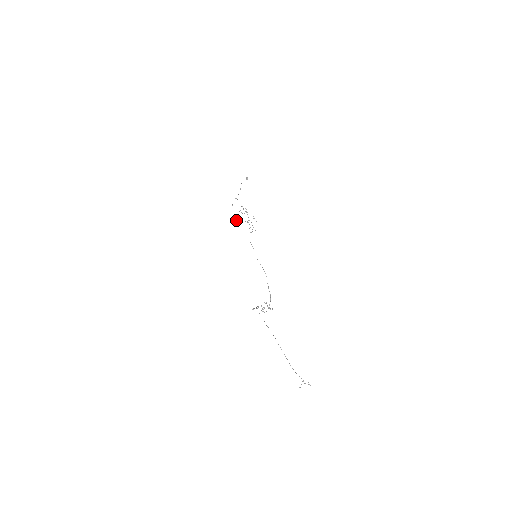
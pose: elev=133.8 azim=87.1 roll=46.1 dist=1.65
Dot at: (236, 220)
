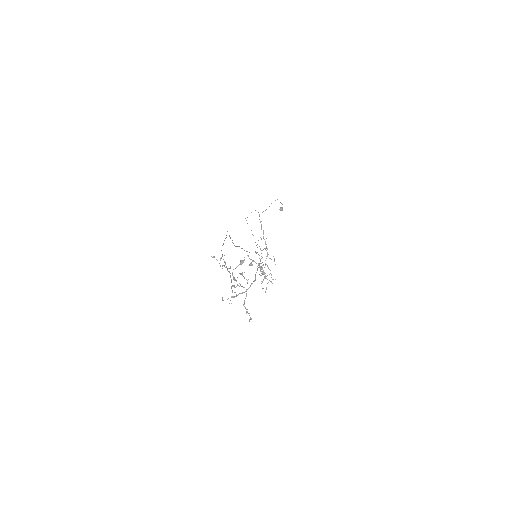
Dot at: occluded
